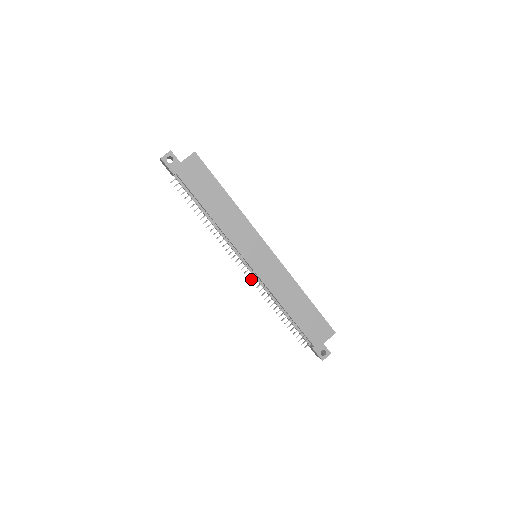
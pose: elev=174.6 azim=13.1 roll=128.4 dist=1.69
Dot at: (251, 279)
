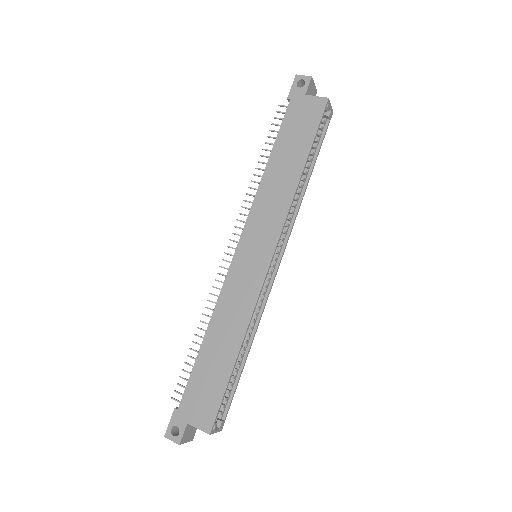
Dot at: occluded
